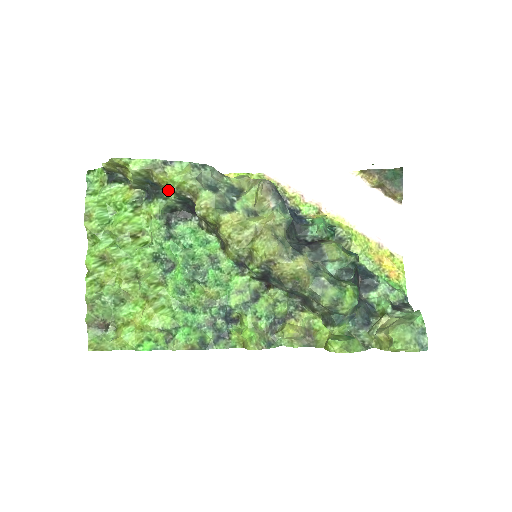
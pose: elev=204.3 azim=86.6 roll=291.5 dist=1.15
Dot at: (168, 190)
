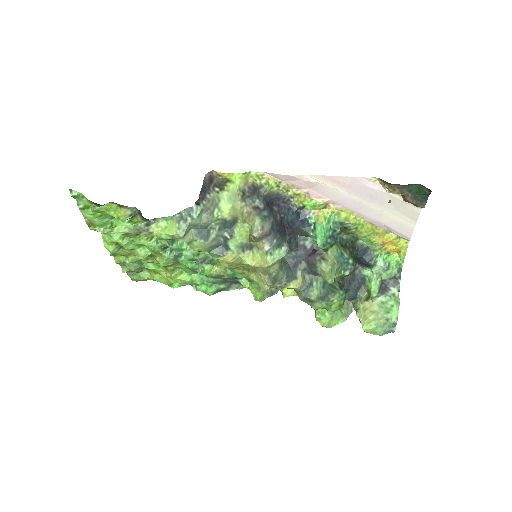
Dot at: occluded
